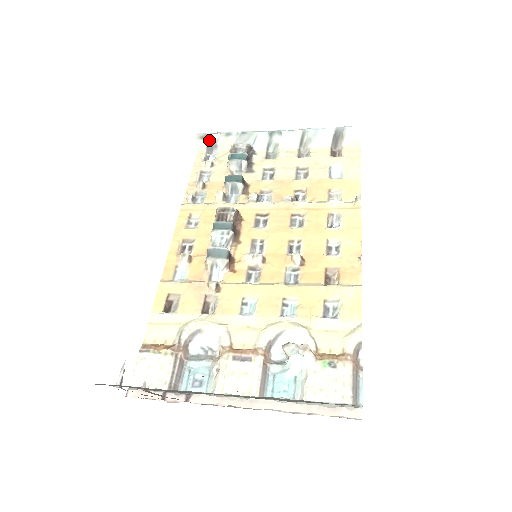
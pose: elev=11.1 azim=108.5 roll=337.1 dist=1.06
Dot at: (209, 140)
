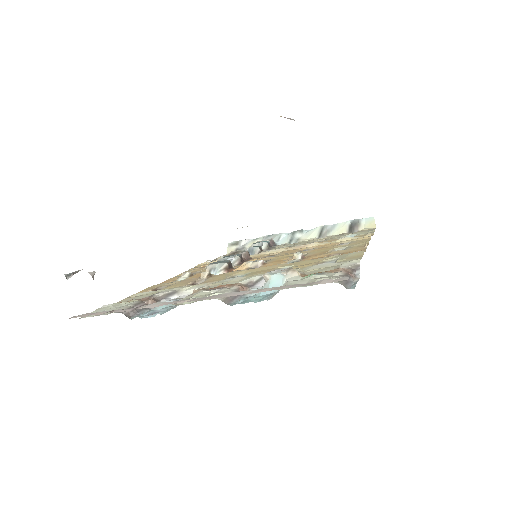
Dot at: (238, 245)
